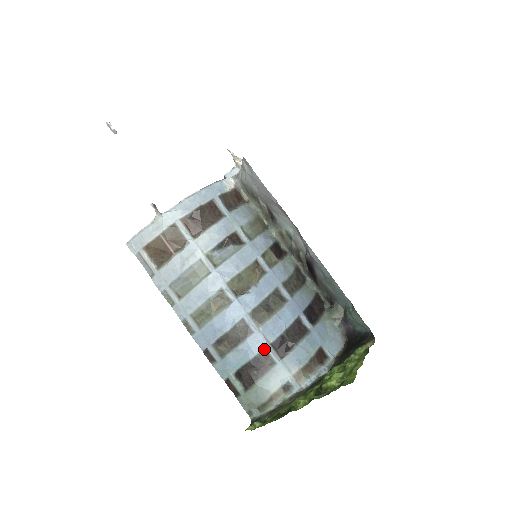
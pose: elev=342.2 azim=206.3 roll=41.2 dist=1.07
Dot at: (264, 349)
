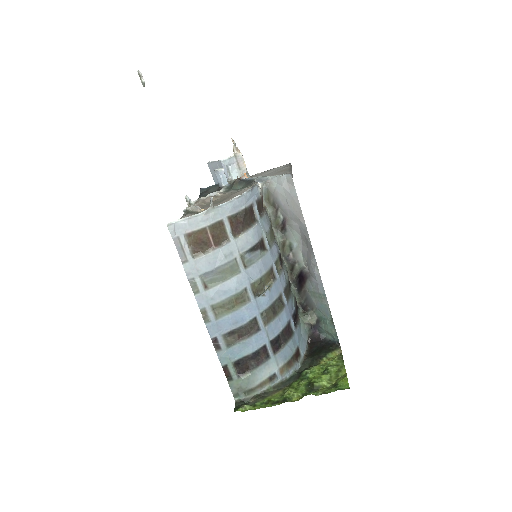
Dot at: (265, 345)
